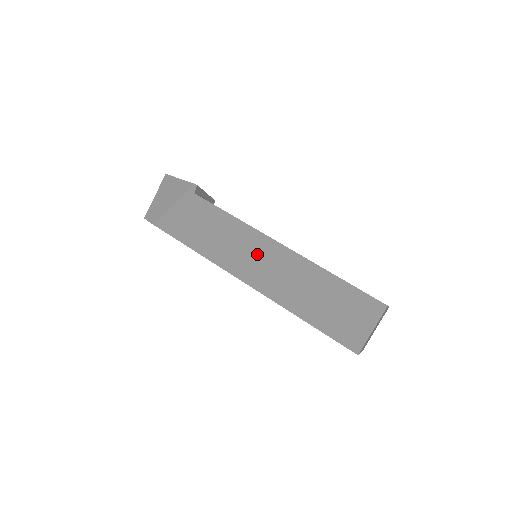
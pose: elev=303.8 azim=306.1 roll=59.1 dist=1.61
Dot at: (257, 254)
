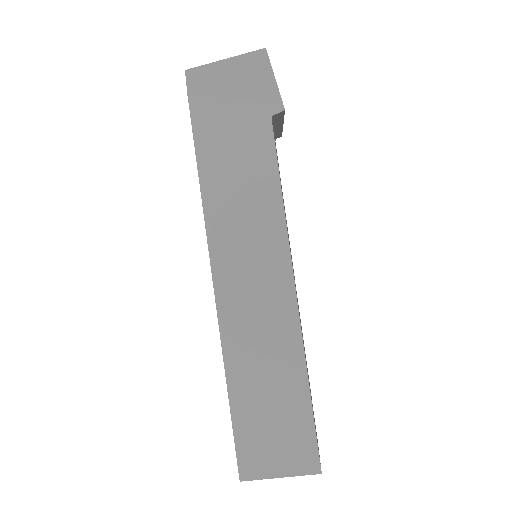
Dot at: (259, 268)
